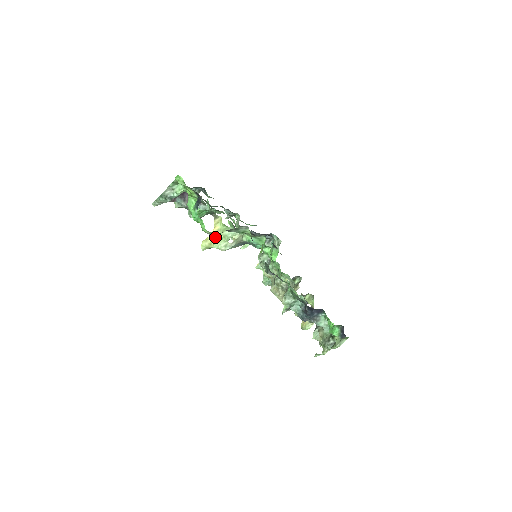
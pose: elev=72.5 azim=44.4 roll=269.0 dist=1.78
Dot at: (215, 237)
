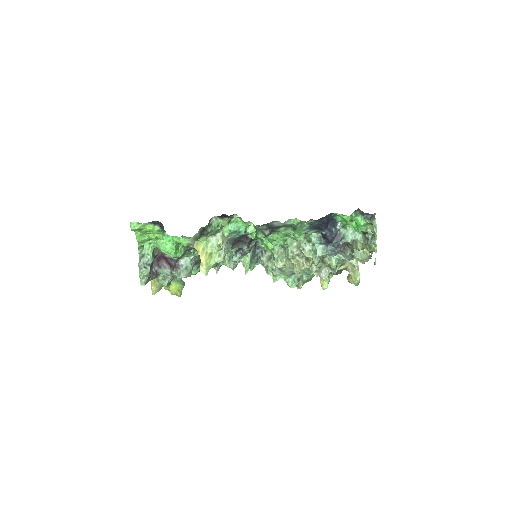
Dot at: (205, 256)
